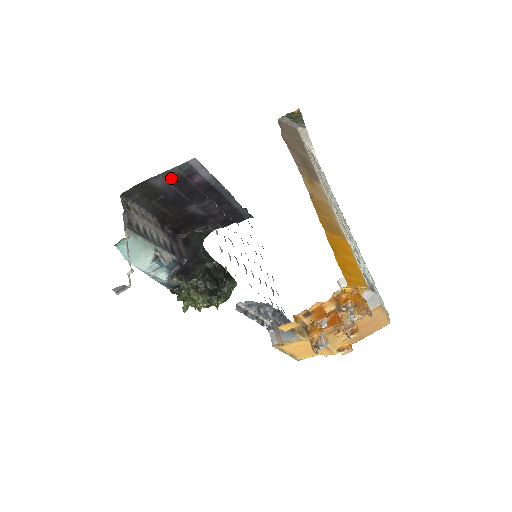
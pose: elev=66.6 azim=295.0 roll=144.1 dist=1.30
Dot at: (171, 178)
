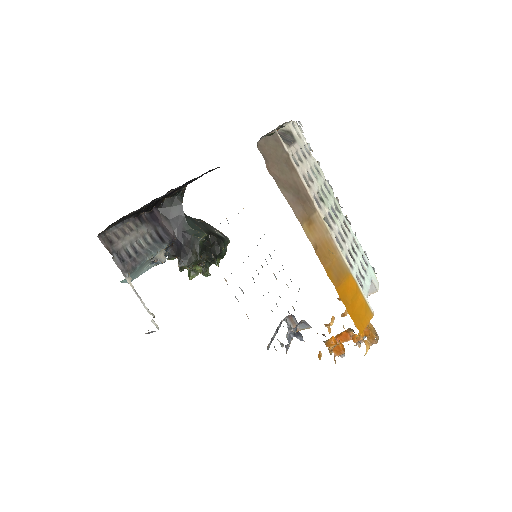
Dot at: (144, 205)
